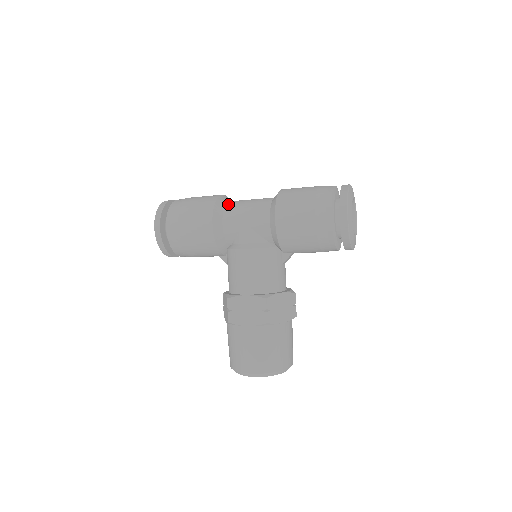
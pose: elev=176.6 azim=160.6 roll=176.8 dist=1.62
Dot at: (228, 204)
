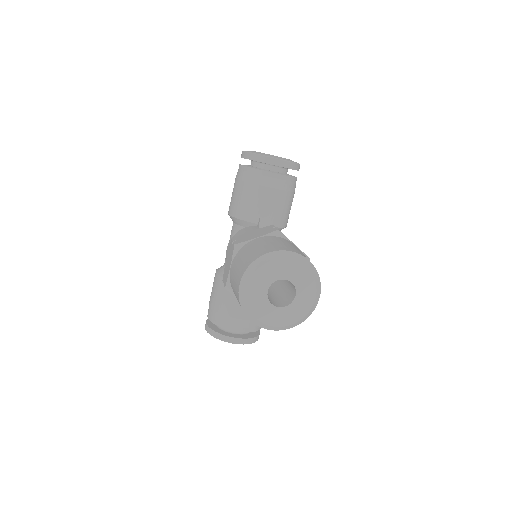
Dot at: occluded
